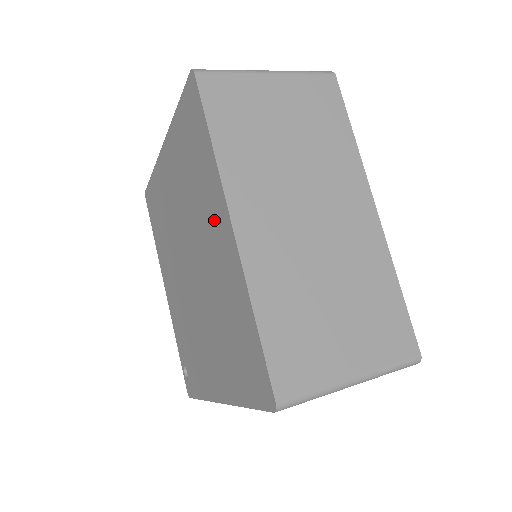
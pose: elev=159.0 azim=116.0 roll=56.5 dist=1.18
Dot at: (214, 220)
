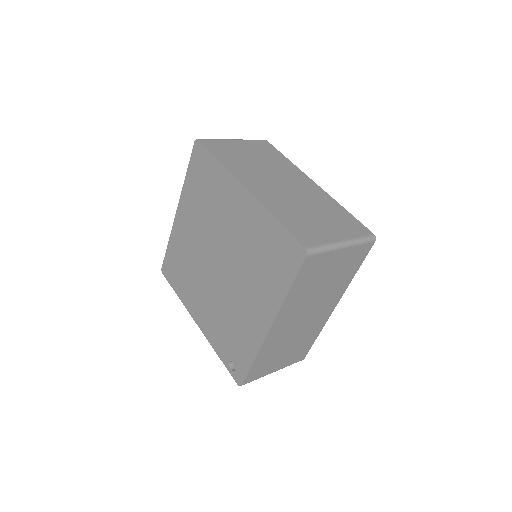
Dot at: (231, 201)
